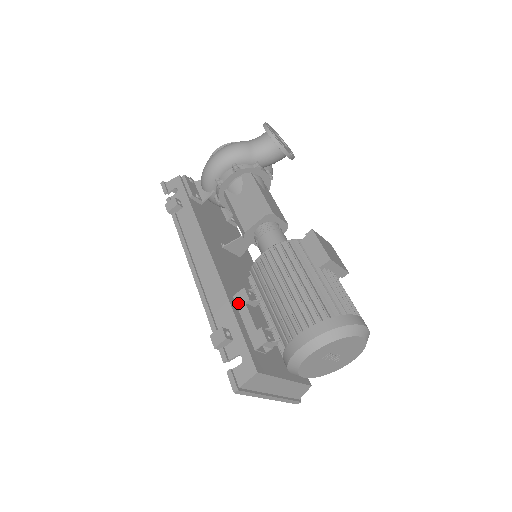
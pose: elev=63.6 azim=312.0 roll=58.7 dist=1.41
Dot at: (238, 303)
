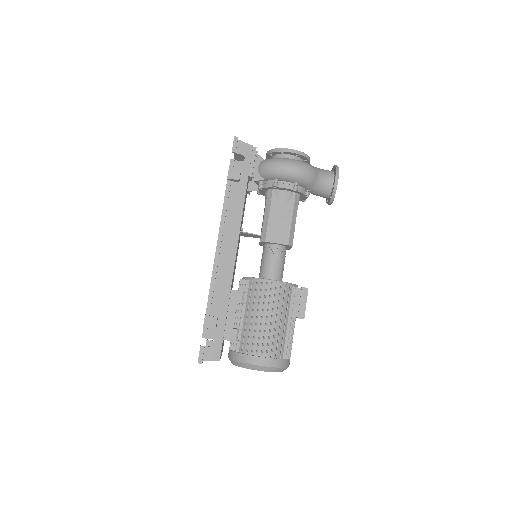
Dot at: (232, 298)
